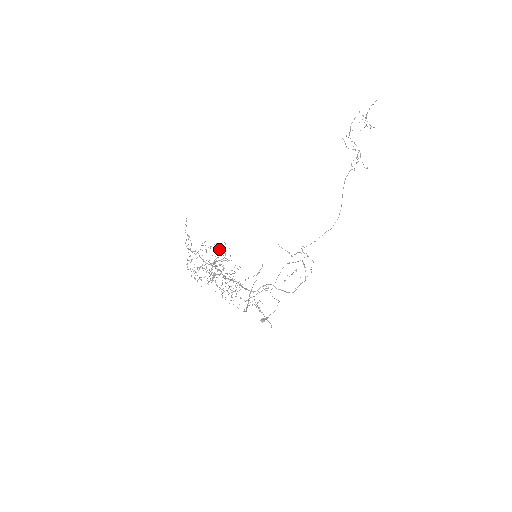
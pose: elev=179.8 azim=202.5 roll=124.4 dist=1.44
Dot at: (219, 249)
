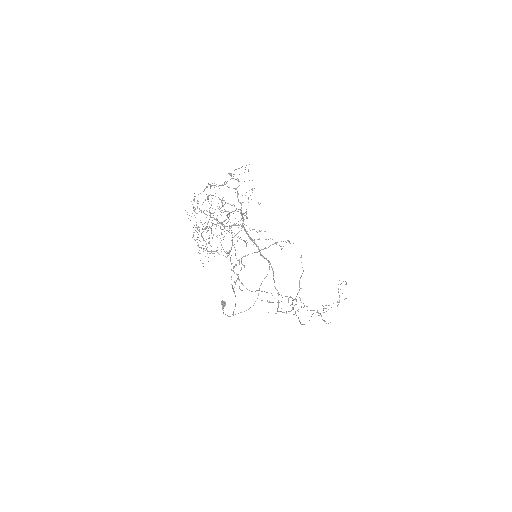
Dot at: occluded
